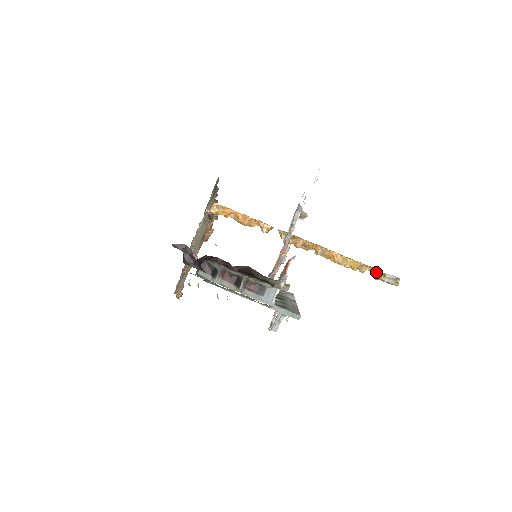
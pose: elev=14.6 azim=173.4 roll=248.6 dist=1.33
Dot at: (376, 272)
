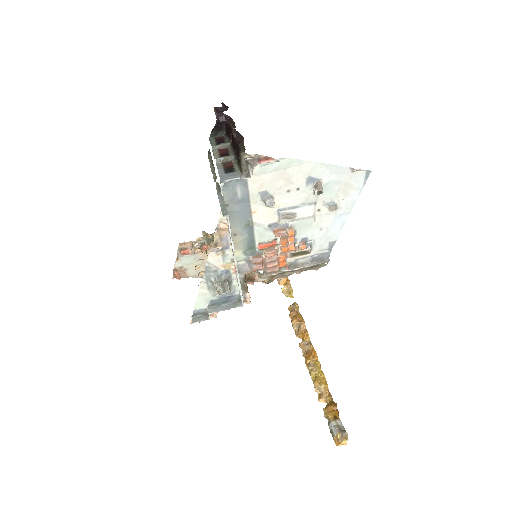
Dot at: (332, 404)
